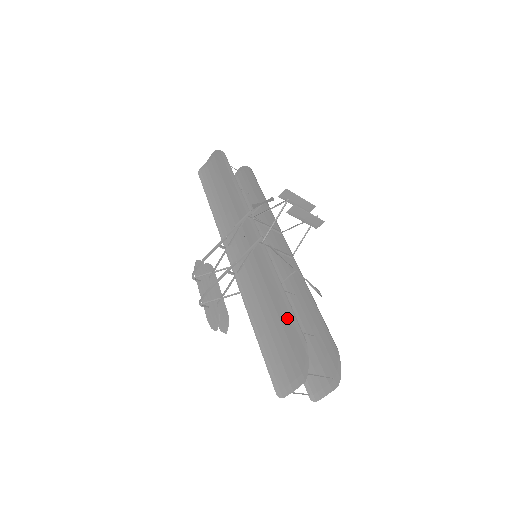
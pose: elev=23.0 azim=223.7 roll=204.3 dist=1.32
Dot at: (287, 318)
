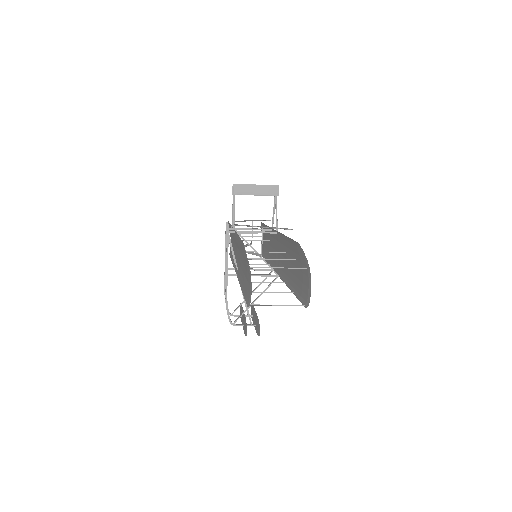
Dot at: (241, 248)
